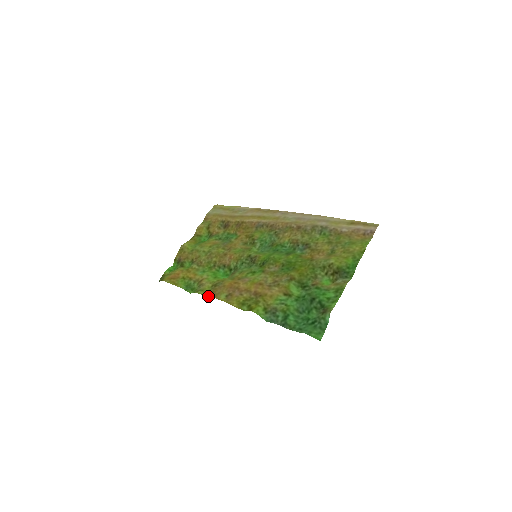
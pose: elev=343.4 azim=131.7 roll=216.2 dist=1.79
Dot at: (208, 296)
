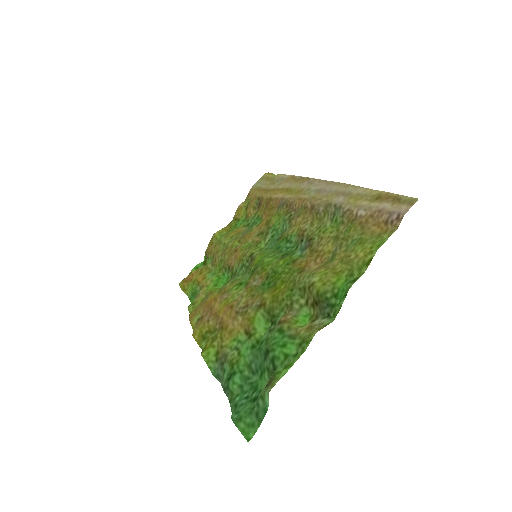
Dot at: (189, 315)
